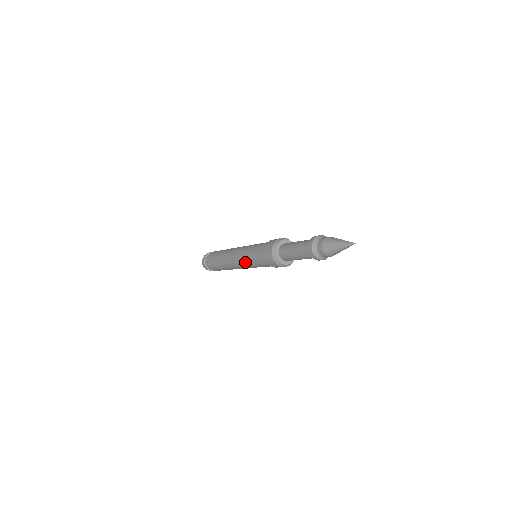
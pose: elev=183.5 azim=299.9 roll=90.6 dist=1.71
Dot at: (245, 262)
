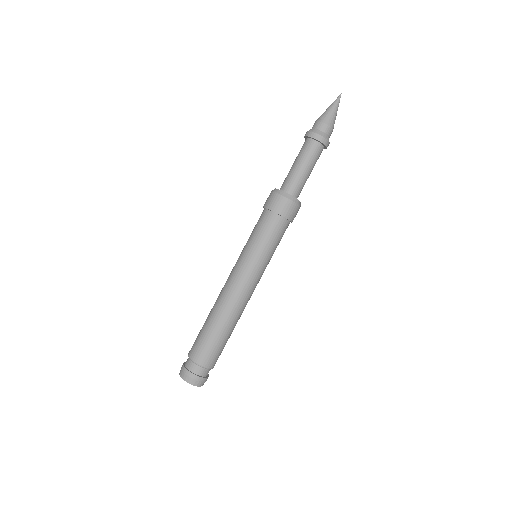
Dot at: (247, 259)
